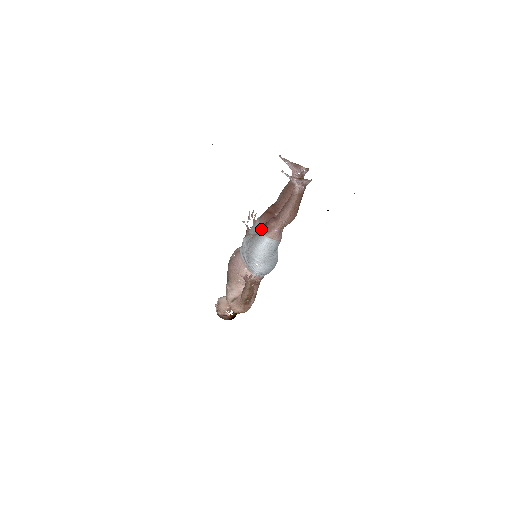
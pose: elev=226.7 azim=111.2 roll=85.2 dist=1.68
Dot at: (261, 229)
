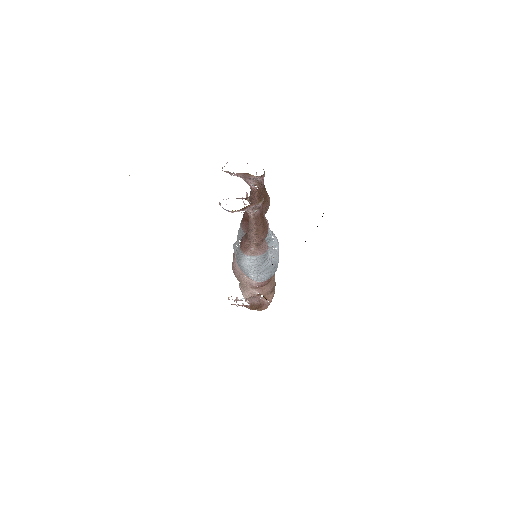
Dot at: (239, 245)
